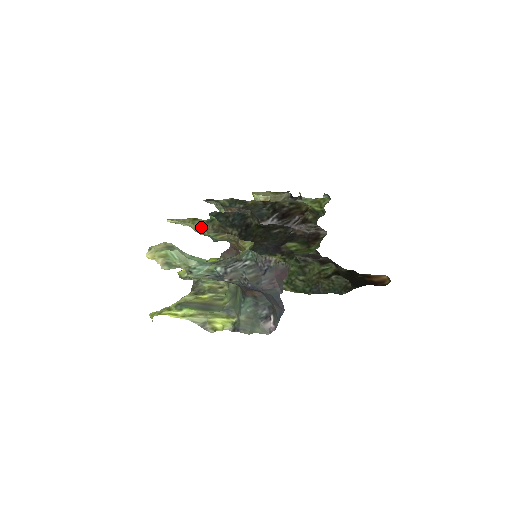
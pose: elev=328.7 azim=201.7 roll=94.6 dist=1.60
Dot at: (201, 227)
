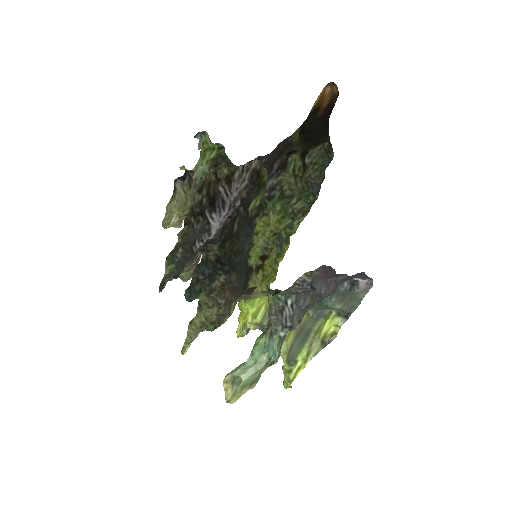
Dot at: (205, 320)
